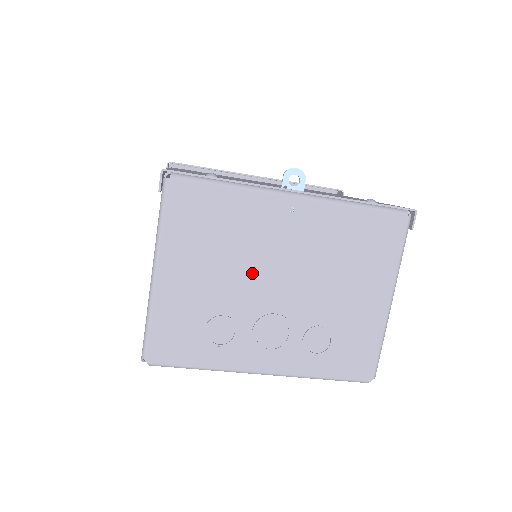
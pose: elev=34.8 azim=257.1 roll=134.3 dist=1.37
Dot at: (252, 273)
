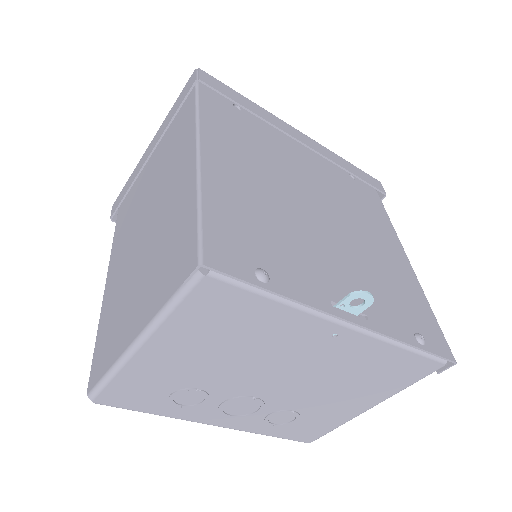
Dot at: (252, 369)
